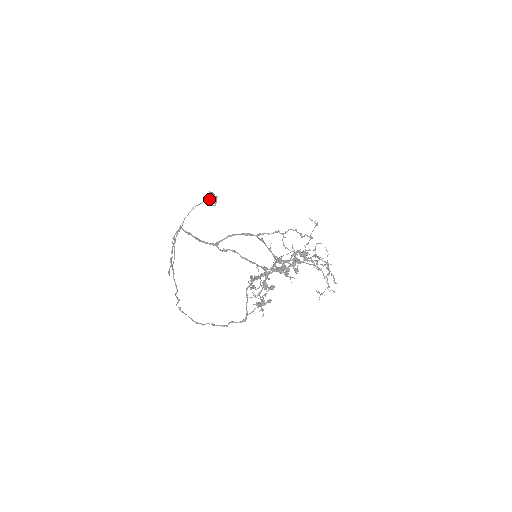
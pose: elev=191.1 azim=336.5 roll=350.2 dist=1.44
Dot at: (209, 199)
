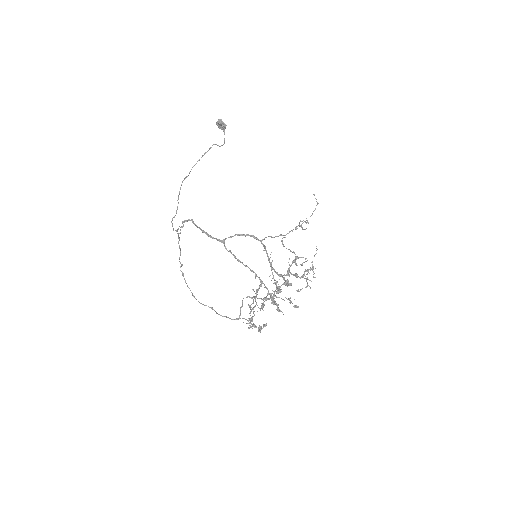
Dot at: (217, 125)
